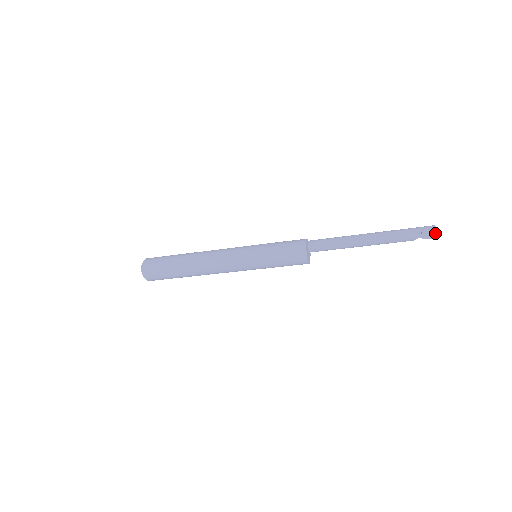
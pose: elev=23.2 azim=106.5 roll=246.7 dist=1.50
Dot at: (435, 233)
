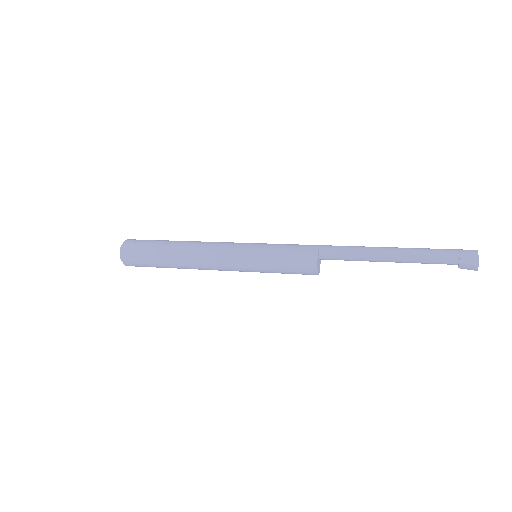
Dot at: (475, 267)
